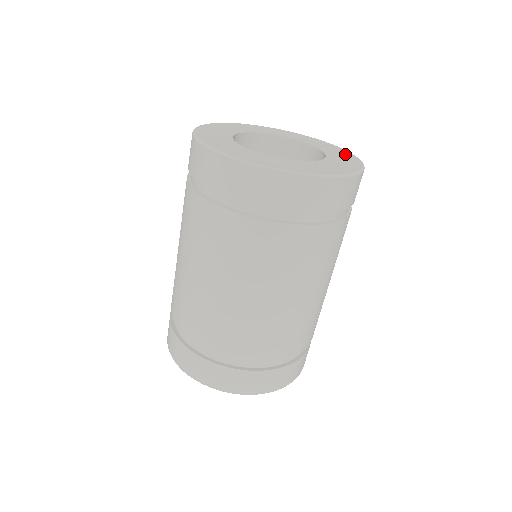
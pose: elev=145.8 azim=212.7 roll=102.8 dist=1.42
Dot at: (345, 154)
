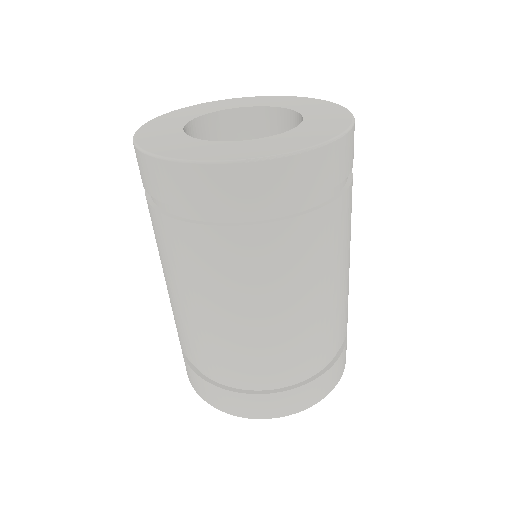
Dot at: (299, 100)
